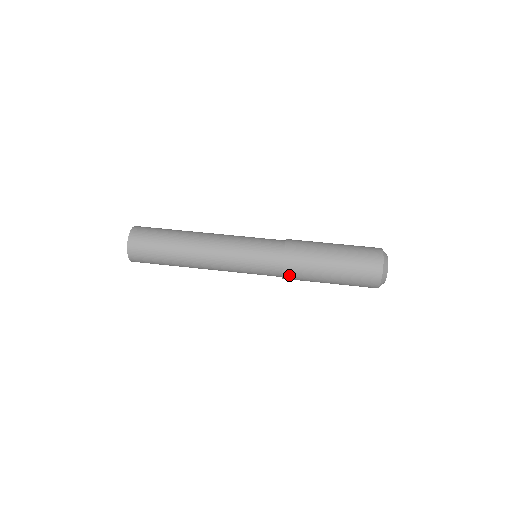
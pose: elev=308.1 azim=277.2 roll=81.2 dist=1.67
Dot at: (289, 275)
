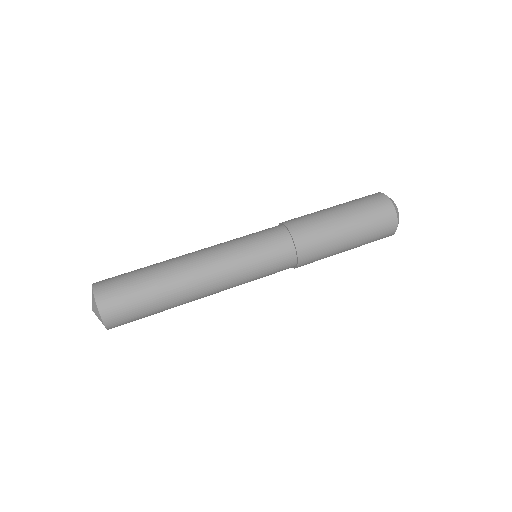
Dot at: (303, 246)
